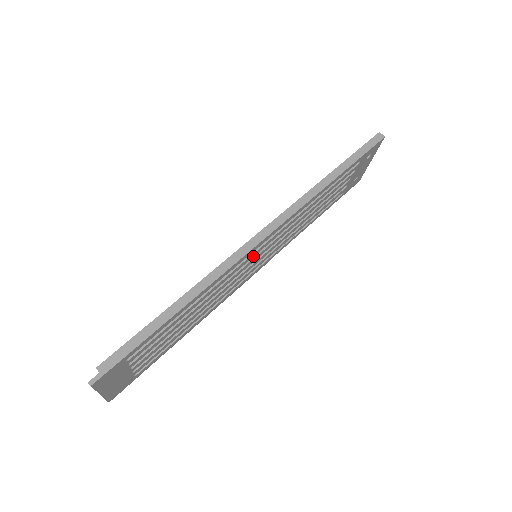
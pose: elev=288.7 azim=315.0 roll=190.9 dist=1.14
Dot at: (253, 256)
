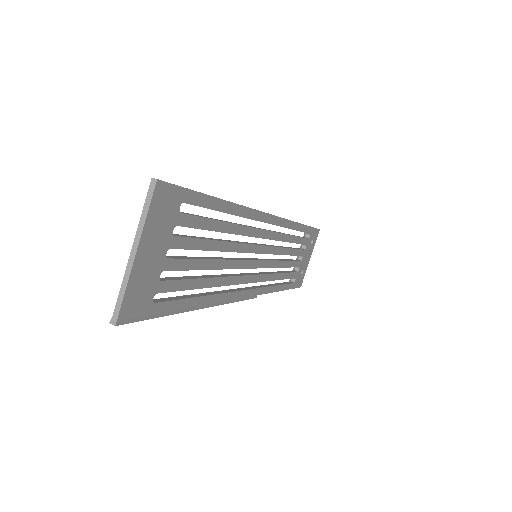
Dot at: (261, 237)
